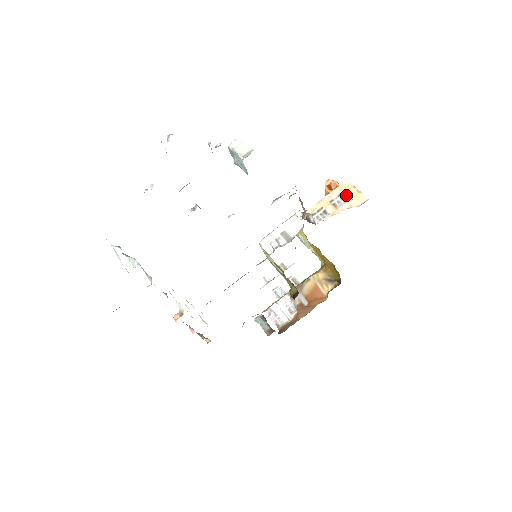
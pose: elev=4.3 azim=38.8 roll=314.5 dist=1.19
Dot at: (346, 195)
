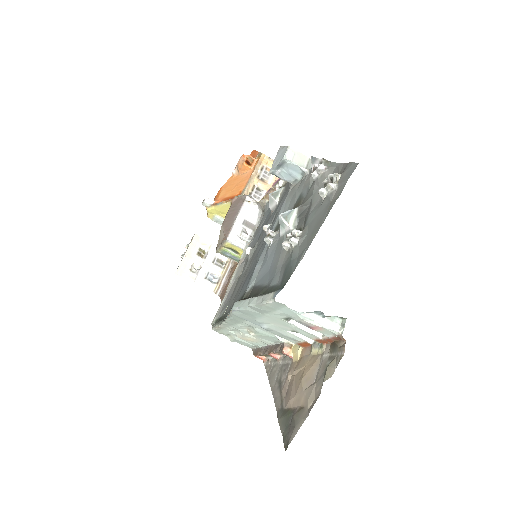
Dot at: (267, 168)
